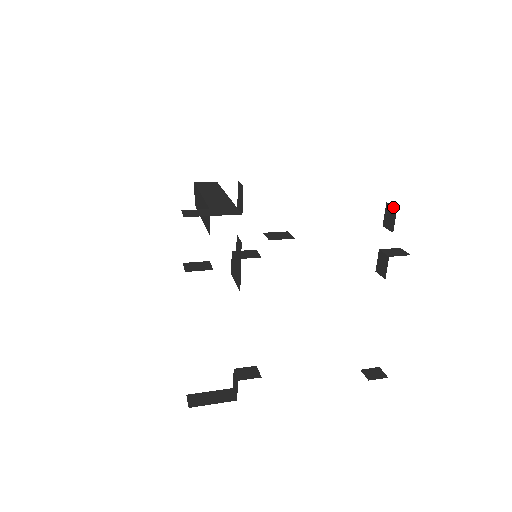
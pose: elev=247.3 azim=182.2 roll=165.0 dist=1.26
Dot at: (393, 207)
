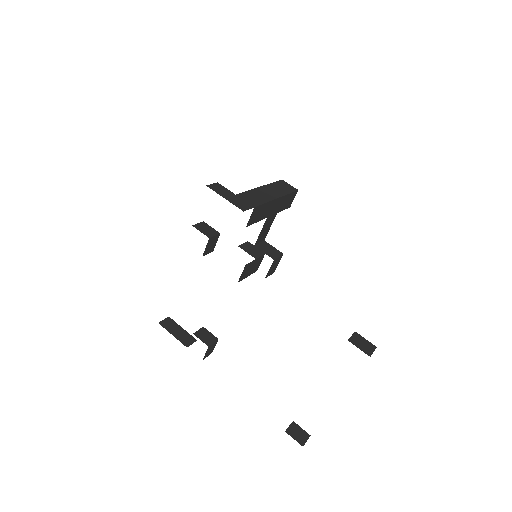
Dot at: occluded
